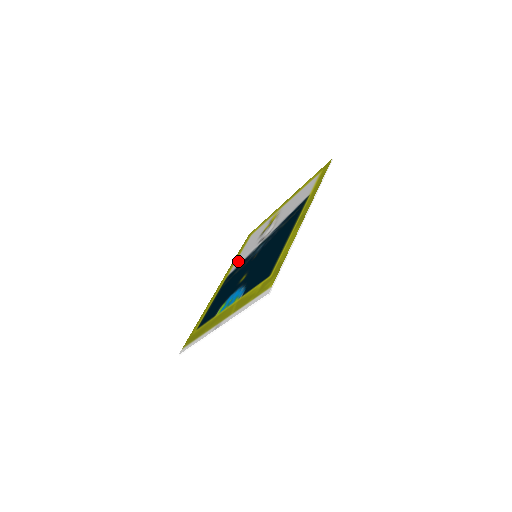
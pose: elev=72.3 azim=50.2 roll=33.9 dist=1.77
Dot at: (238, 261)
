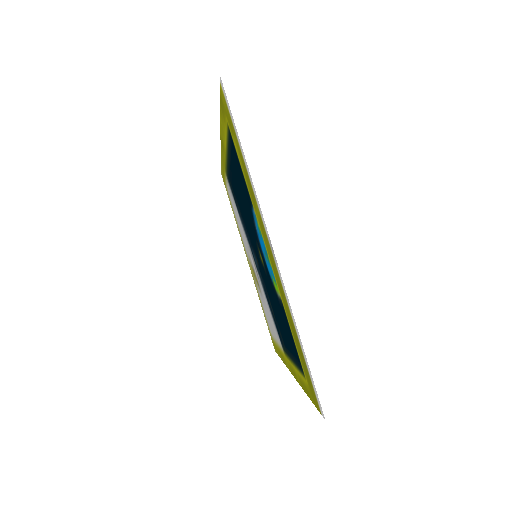
Dot at: (275, 332)
